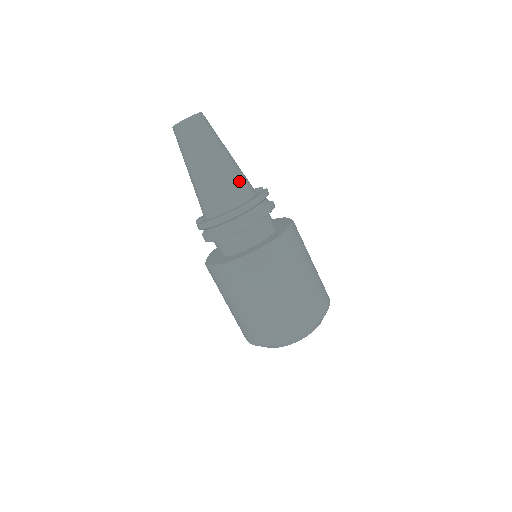
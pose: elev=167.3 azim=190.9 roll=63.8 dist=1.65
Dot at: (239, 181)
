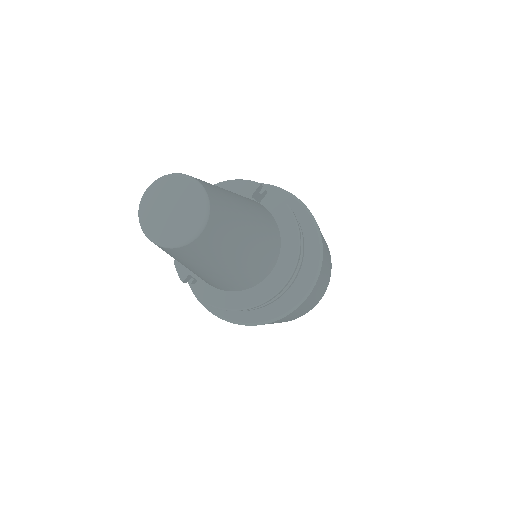
Dot at: (269, 237)
